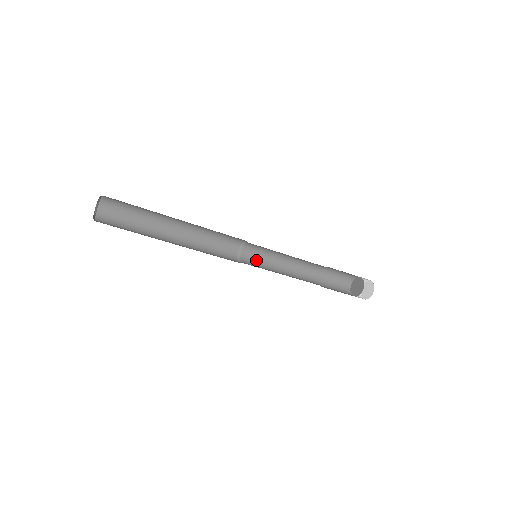
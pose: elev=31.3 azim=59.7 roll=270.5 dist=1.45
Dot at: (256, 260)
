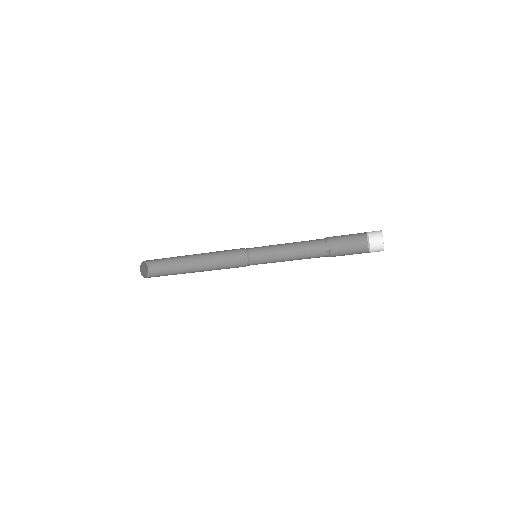
Dot at: (264, 257)
